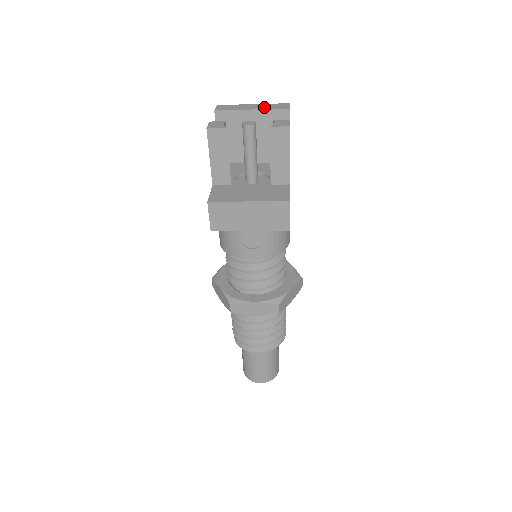
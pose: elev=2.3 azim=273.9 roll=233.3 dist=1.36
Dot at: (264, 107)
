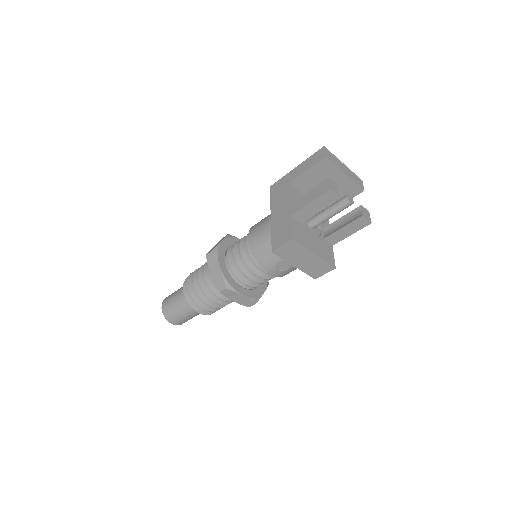
Dot at: (352, 176)
